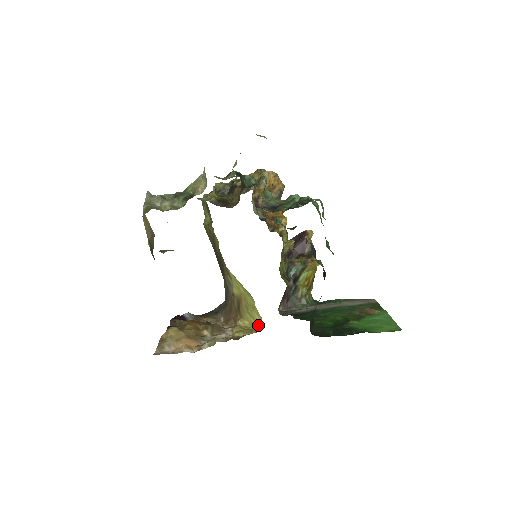
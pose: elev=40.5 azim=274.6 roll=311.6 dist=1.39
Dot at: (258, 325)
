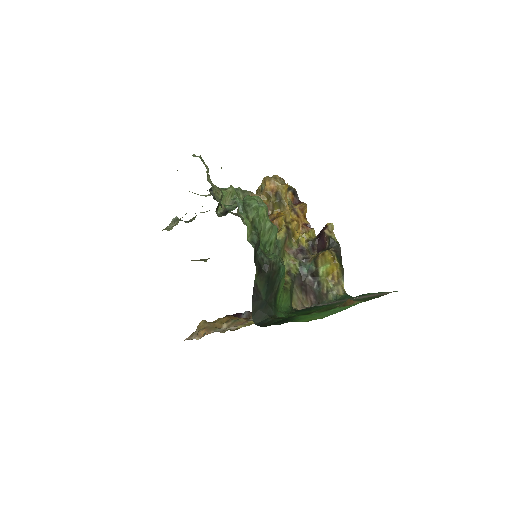
Dot at: occluded
